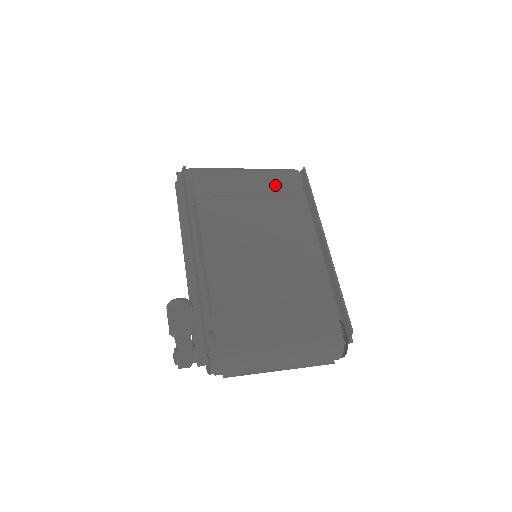
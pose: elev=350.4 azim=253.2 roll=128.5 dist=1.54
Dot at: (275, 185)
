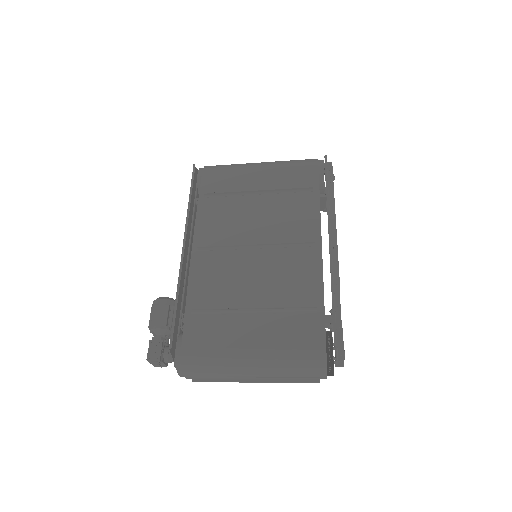
Dot at: (288, 178)
